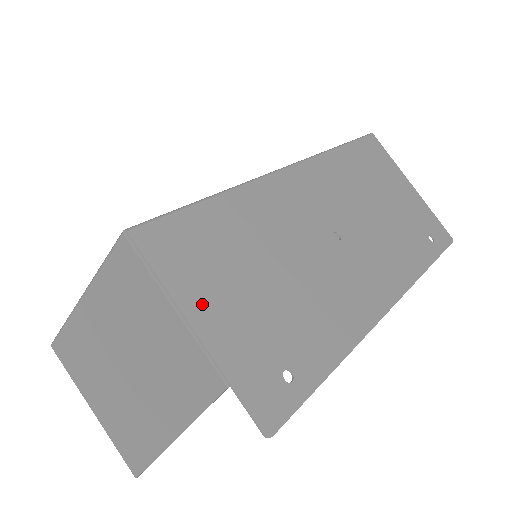
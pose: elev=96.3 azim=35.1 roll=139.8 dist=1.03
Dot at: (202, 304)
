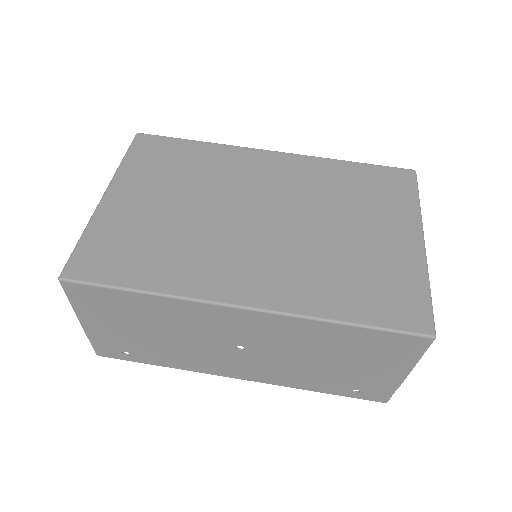
Dot at: (92, 319)
